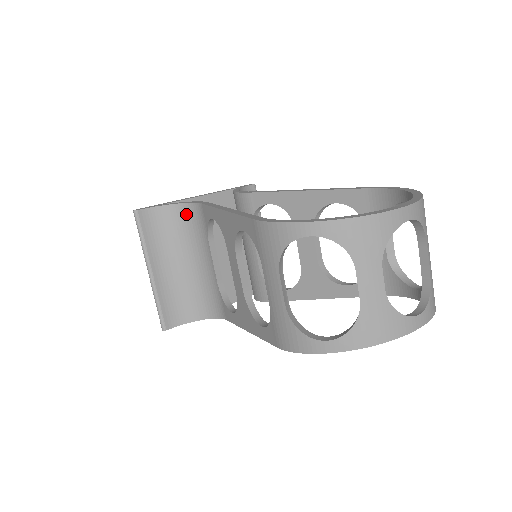
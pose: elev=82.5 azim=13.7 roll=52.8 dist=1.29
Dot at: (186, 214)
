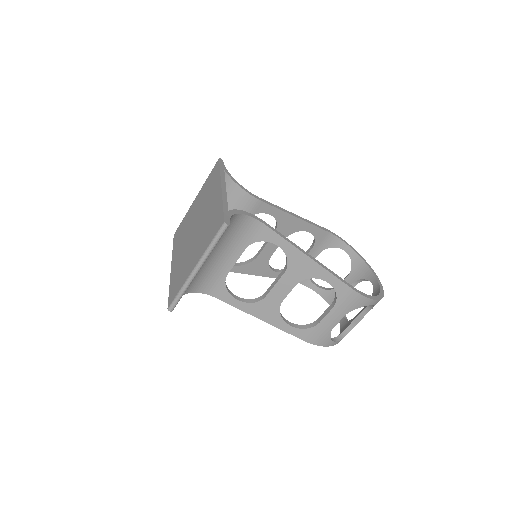
Dot at: (240, 222)
